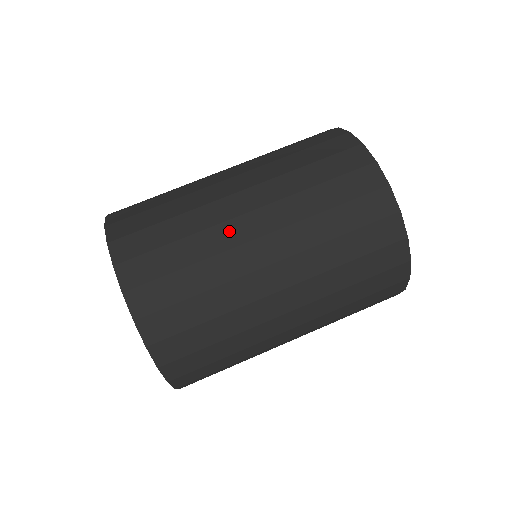
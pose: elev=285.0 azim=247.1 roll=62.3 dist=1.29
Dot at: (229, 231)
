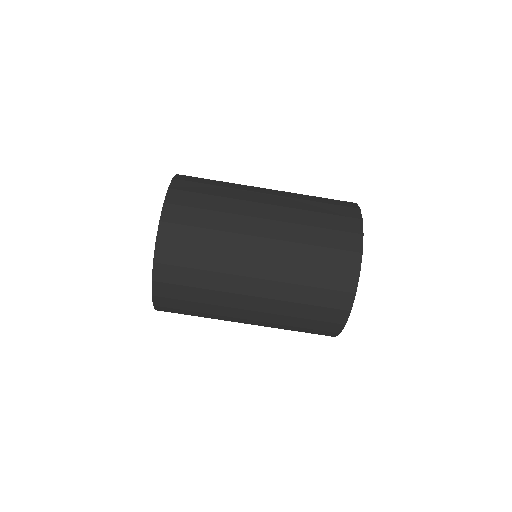
Dot at: (248, 206)
